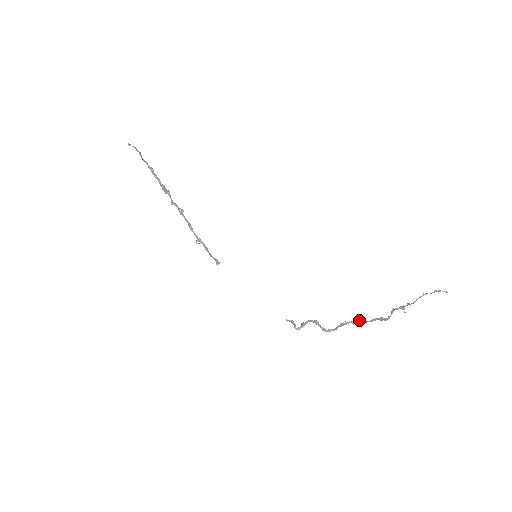
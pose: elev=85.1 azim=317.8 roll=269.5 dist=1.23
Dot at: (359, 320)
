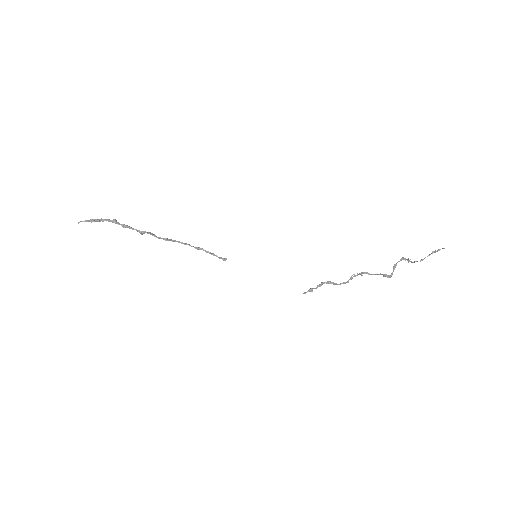
Dot at: (366, 273)
